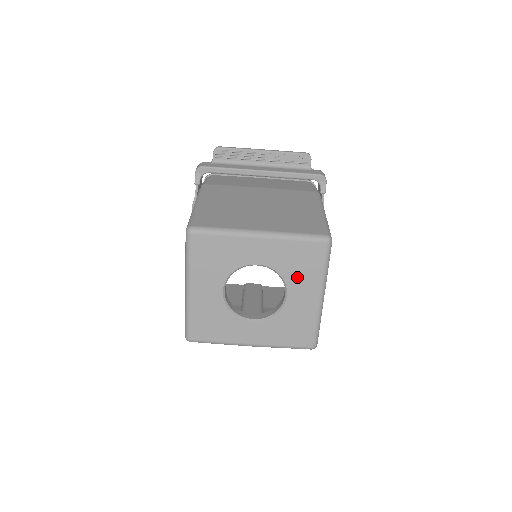
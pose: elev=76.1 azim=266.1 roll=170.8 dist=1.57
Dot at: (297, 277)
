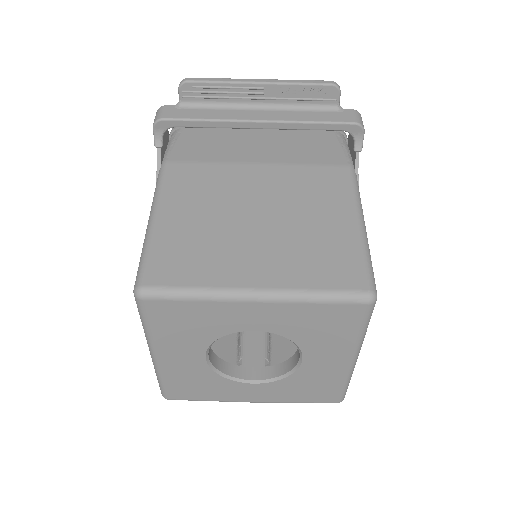
Dot at: (318, 342)
